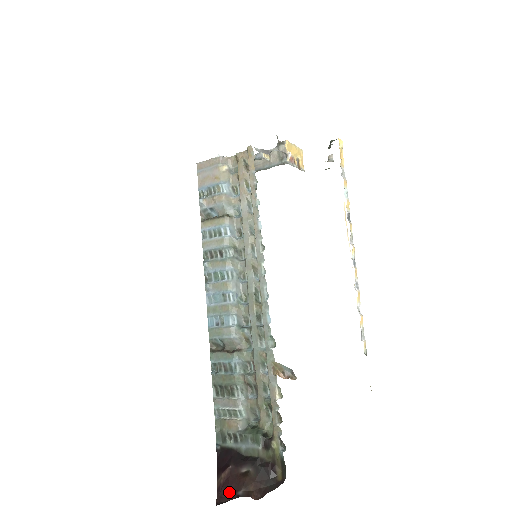
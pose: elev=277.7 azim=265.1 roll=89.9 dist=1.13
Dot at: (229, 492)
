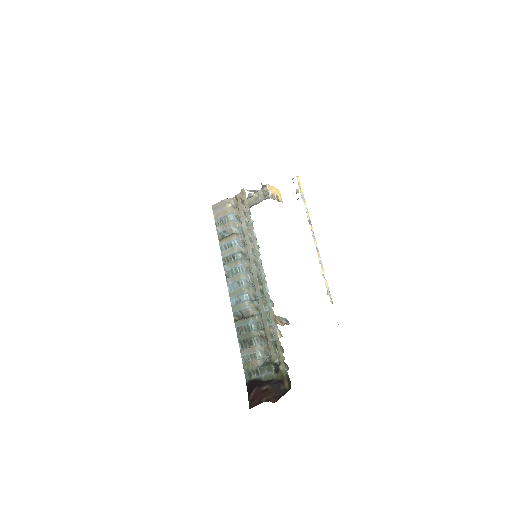
Dot at: (256, 402)
